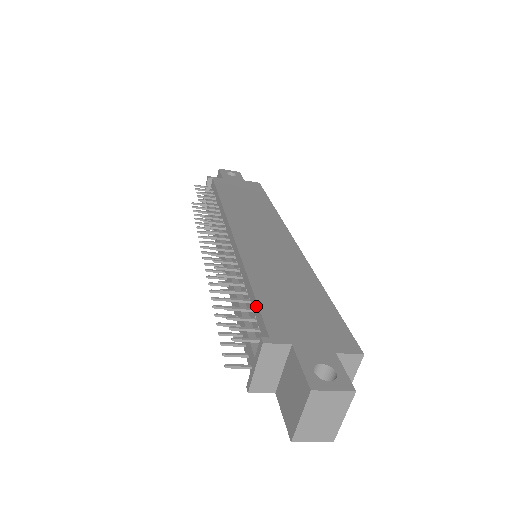
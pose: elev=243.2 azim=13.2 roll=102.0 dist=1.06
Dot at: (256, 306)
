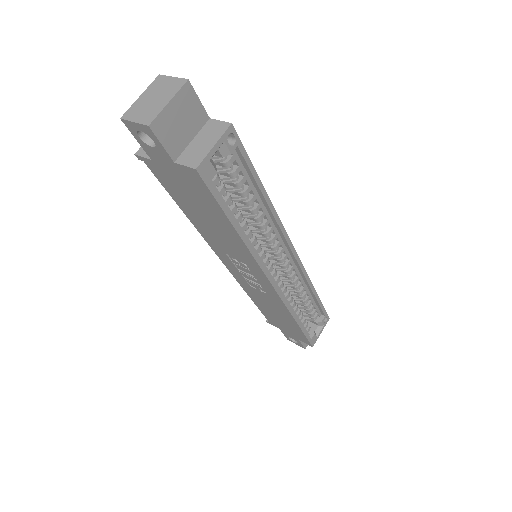
Dot at: occluded
